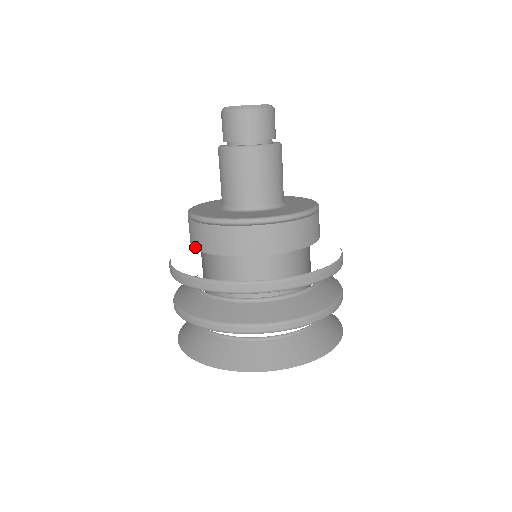
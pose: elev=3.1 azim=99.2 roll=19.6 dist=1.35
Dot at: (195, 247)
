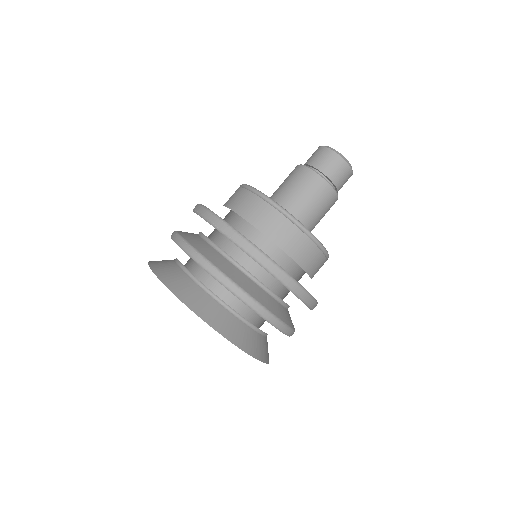
Dot at: (250, 220)
